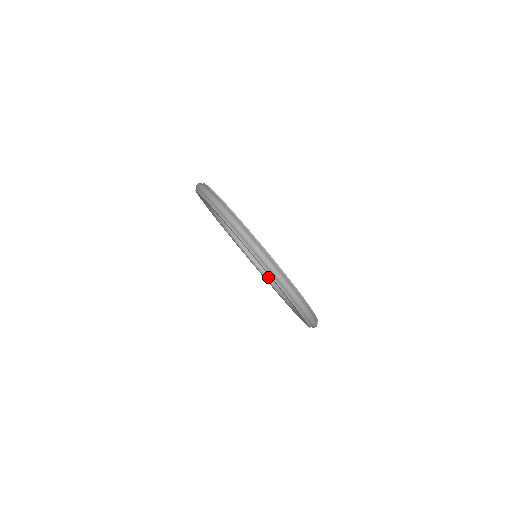
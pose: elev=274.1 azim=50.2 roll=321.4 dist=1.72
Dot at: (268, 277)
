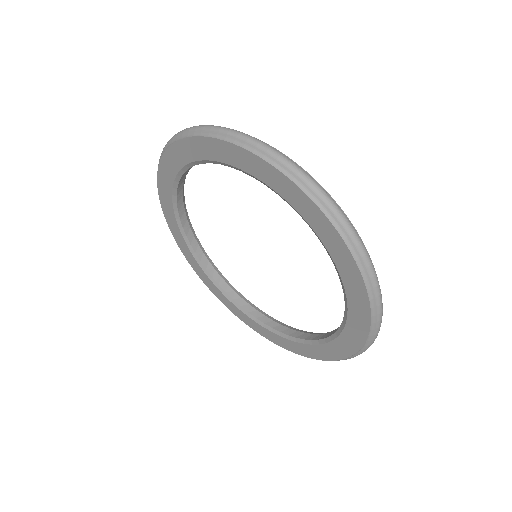
Dot at: (322, 337)
